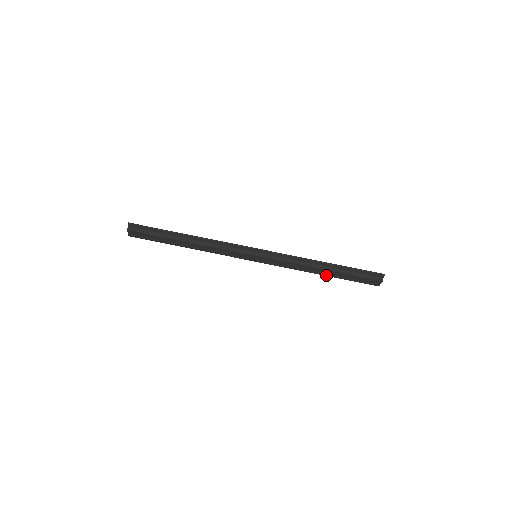
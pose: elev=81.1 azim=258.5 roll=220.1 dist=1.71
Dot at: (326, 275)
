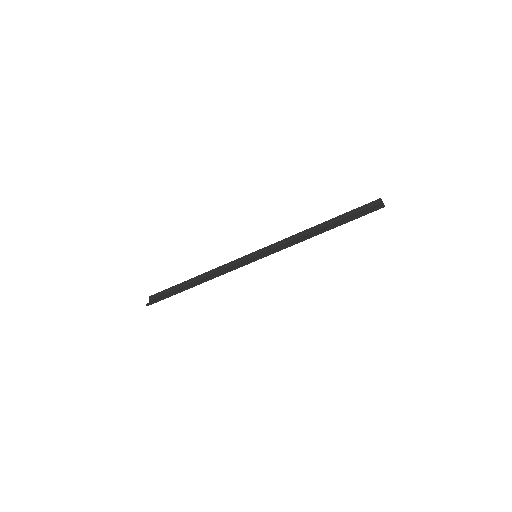
Dot at: (325, 223)
